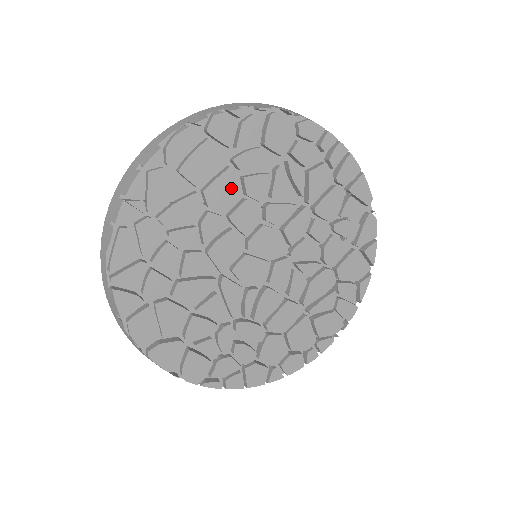
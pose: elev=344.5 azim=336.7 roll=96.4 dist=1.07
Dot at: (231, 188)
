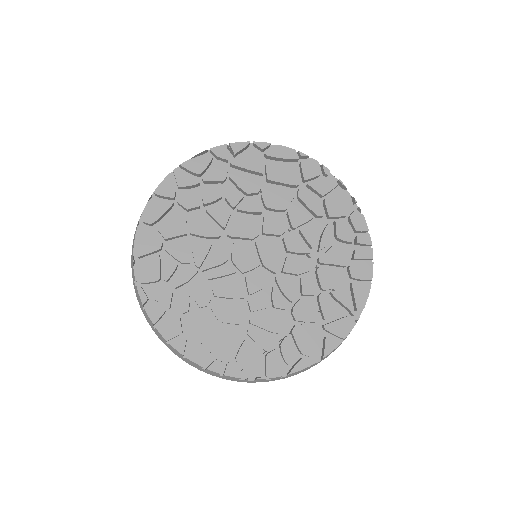
Dot at: (283, 199)
